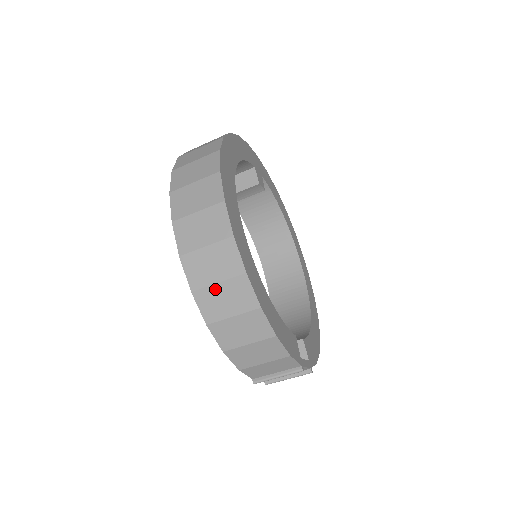
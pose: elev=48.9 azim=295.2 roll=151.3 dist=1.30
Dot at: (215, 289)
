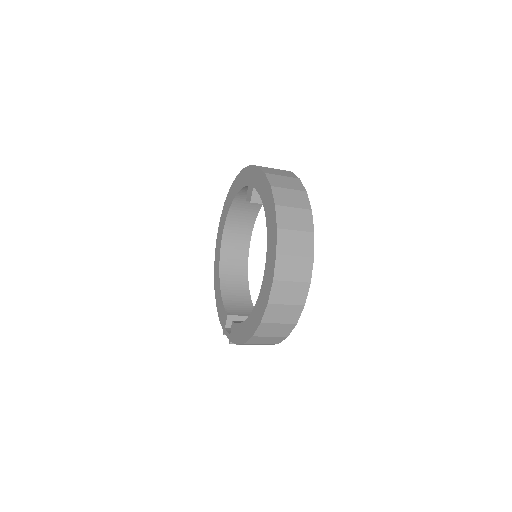
Dot at: (274, 325)
